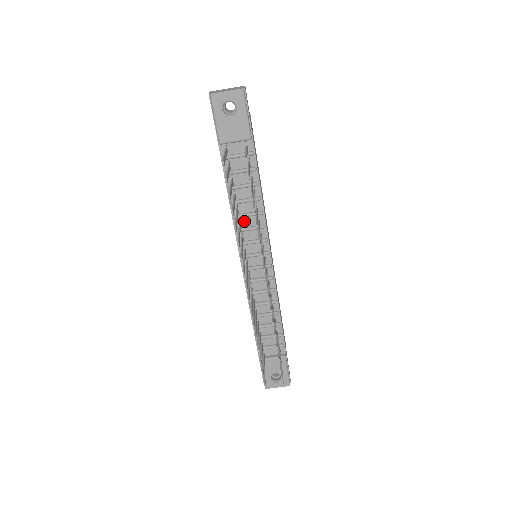
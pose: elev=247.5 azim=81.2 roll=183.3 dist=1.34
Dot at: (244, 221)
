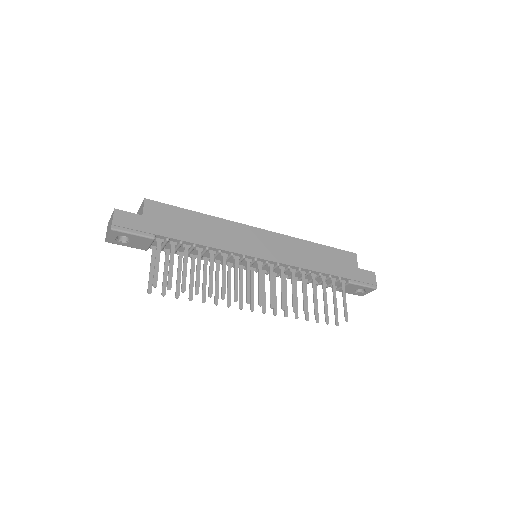
Dot at: (218, 258)
